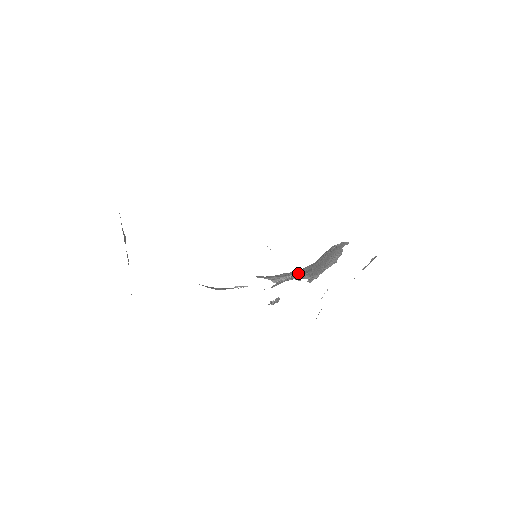
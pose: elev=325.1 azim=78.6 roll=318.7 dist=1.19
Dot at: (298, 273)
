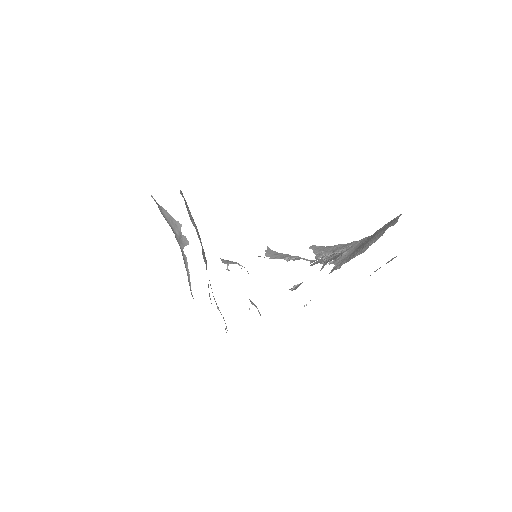
Dot at: (341, 251)
